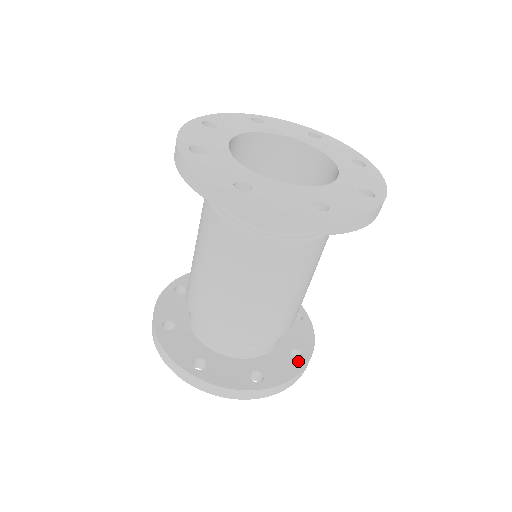
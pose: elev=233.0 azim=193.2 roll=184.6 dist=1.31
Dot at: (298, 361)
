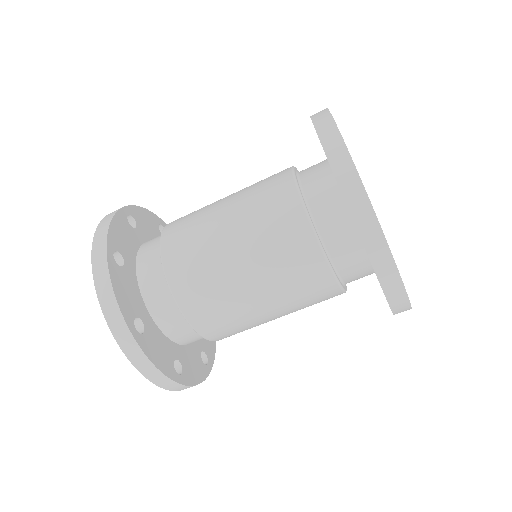
Dot at: occluded
